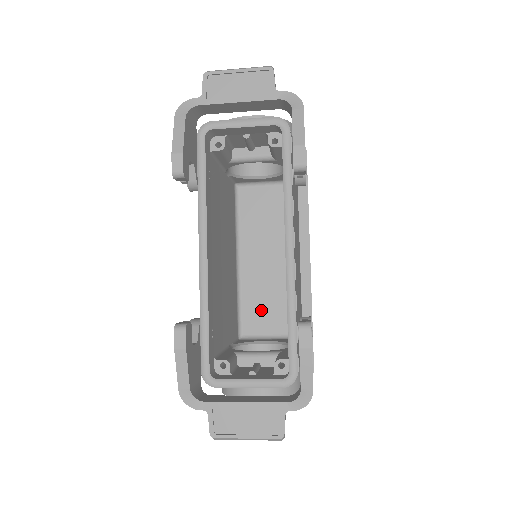
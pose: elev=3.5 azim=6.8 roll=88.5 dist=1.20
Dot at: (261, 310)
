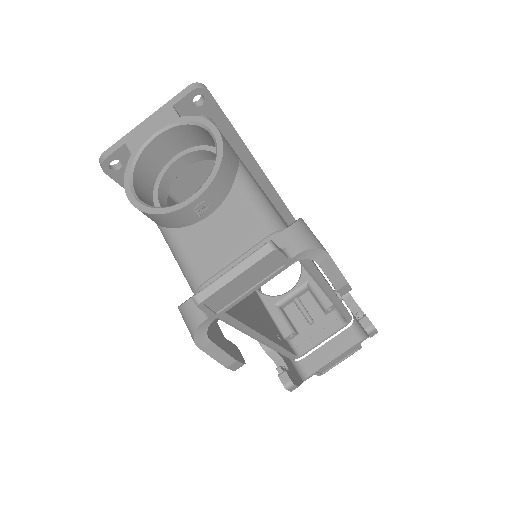
Dot at: occluded
